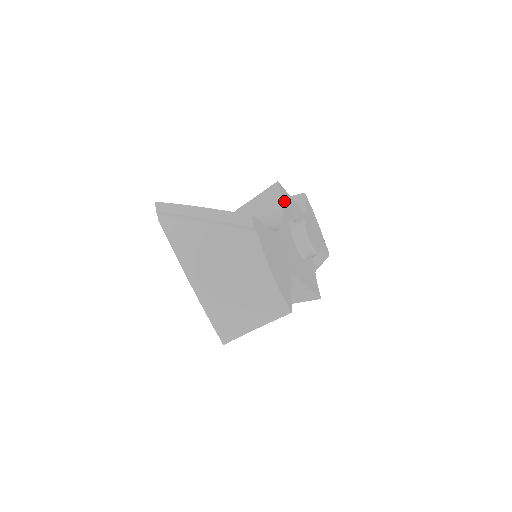
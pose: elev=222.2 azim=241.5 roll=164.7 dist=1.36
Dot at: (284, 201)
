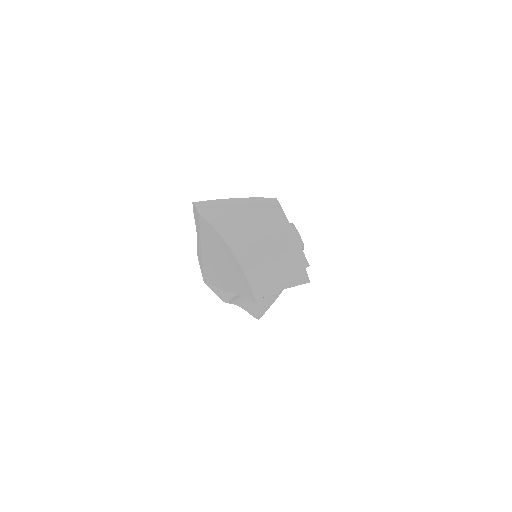
Dot at: occluded
